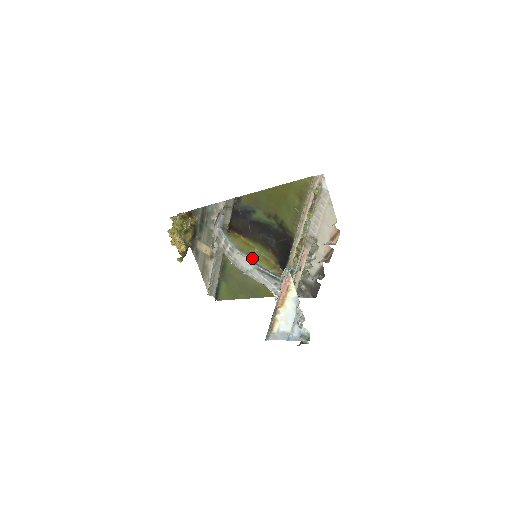
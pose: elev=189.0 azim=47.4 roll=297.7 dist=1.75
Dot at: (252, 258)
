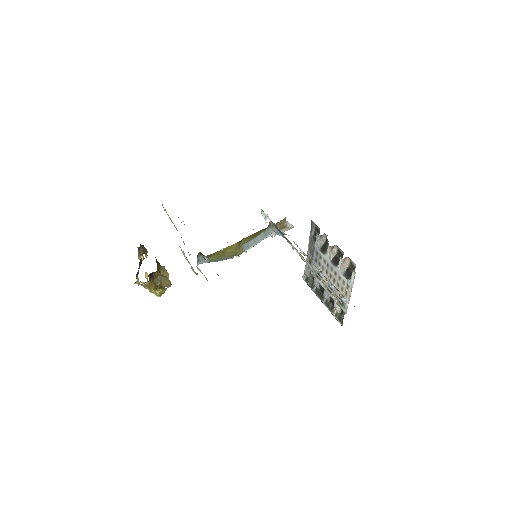
Dot at: (242, 244)
